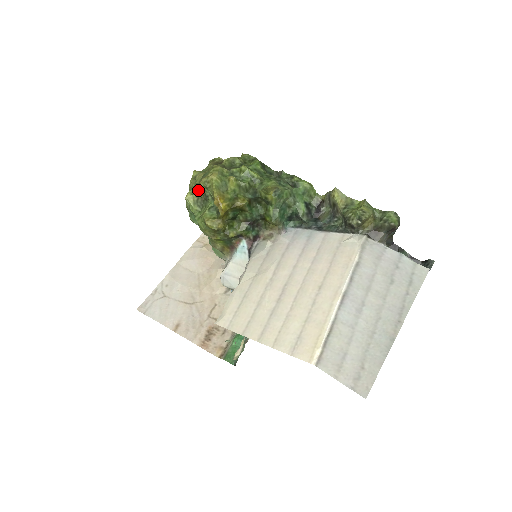
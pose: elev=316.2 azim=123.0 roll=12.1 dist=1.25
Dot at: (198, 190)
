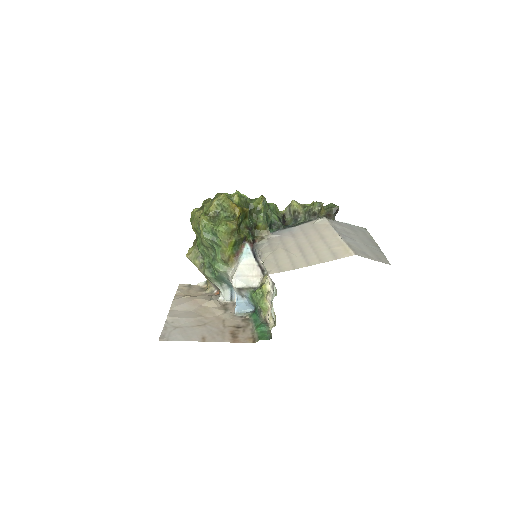
Dot at: (210, 210)
